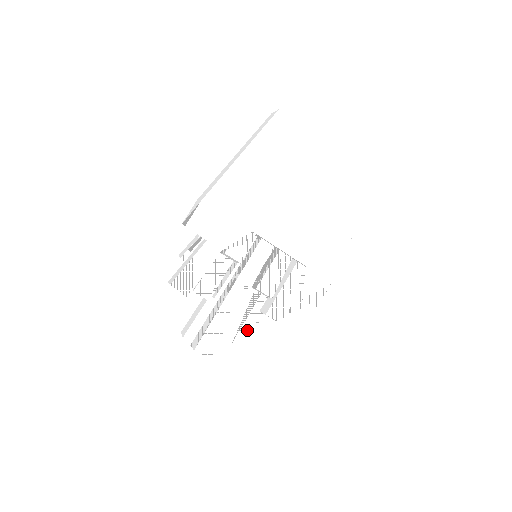
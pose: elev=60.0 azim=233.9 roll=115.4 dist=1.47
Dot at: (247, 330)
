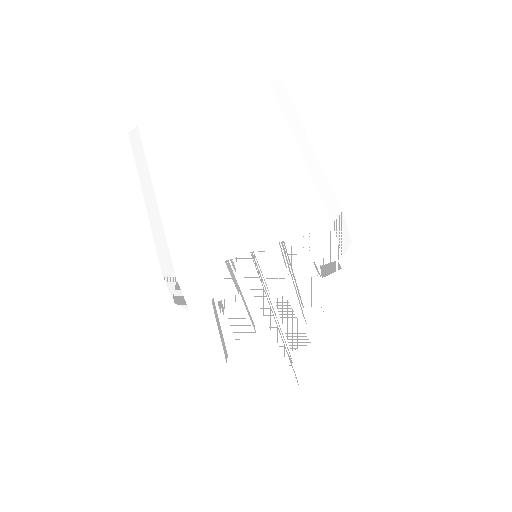
Dot at: (317, 314)
